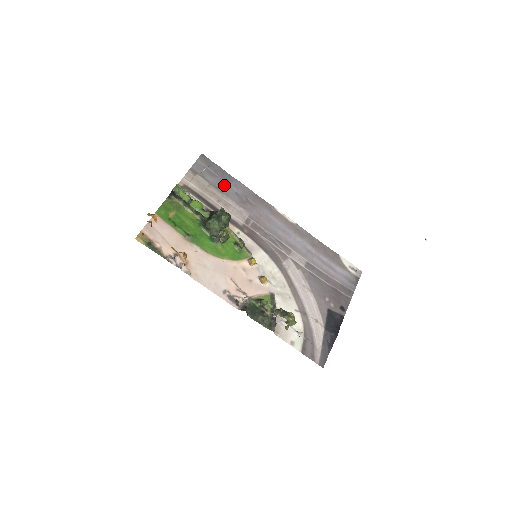
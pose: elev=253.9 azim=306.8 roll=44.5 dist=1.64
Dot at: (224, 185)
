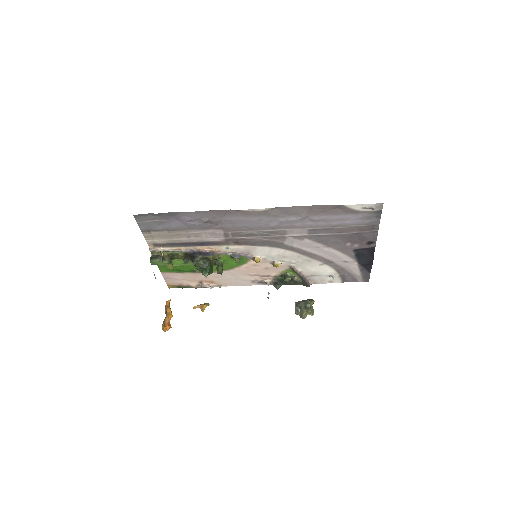
Dot at: (178, 223)
